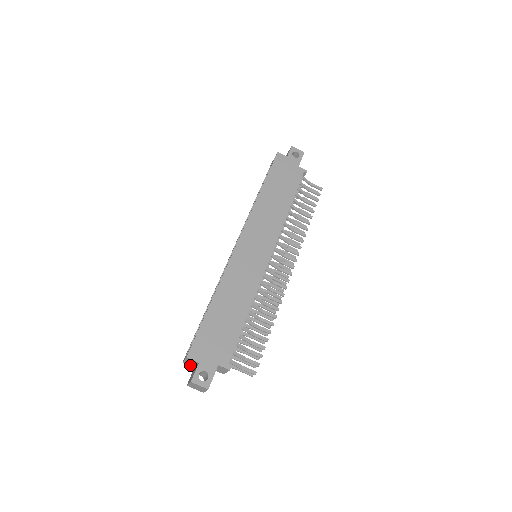
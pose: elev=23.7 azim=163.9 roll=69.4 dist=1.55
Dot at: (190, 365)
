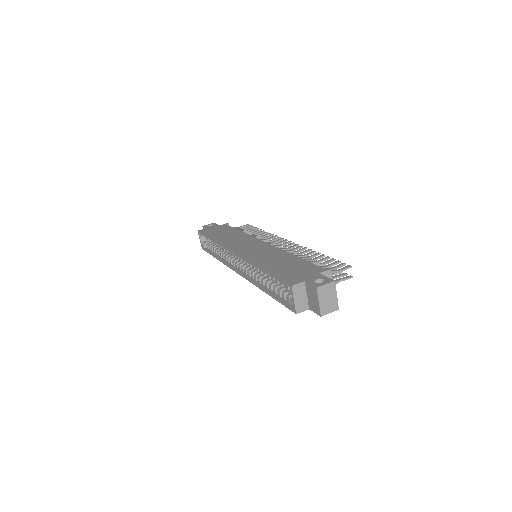
Dot at: (304, 310)
